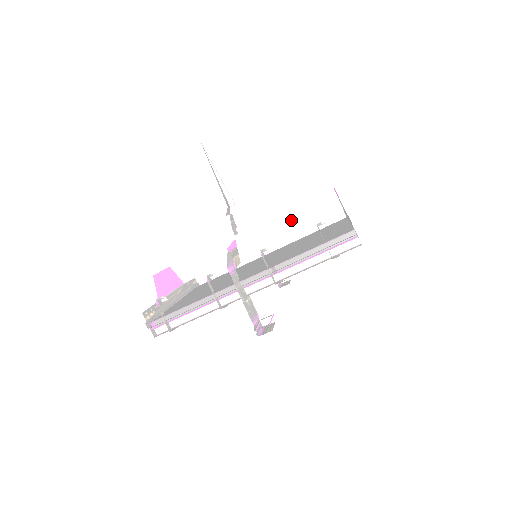
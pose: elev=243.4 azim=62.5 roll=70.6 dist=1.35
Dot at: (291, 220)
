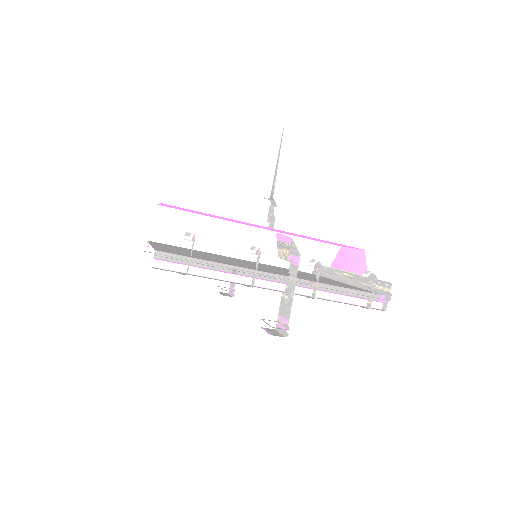
Dot at: occluded
